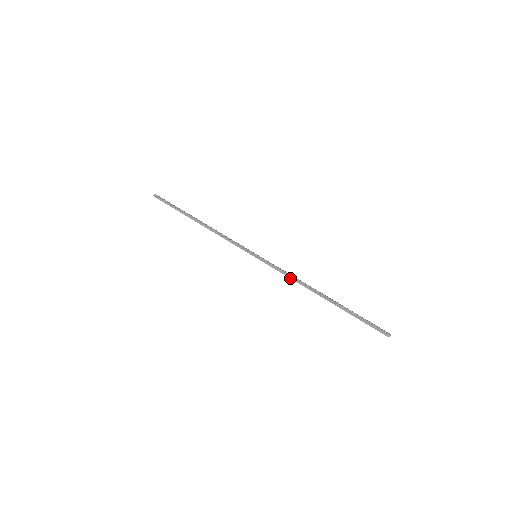
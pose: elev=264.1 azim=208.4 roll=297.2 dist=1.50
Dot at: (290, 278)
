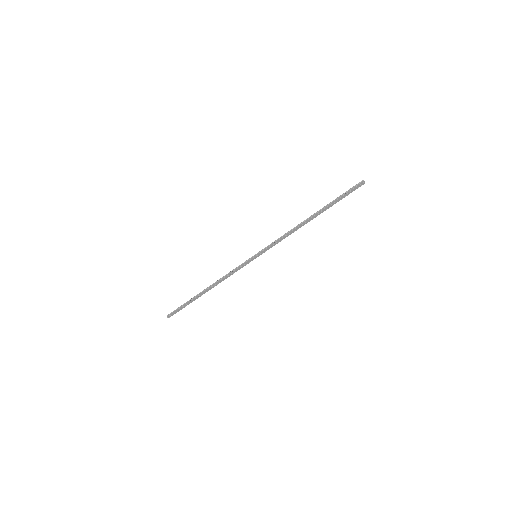
Dot at: (285, 236)
